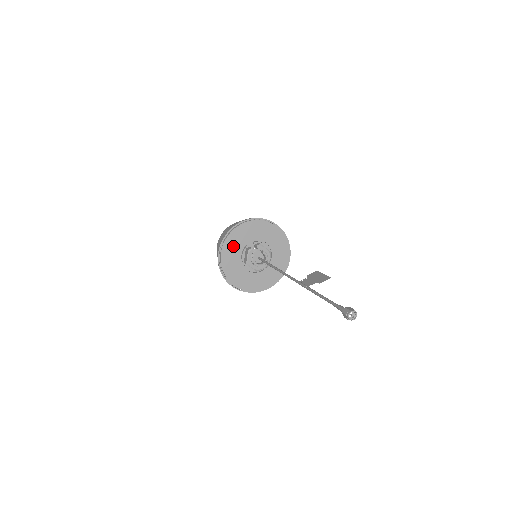
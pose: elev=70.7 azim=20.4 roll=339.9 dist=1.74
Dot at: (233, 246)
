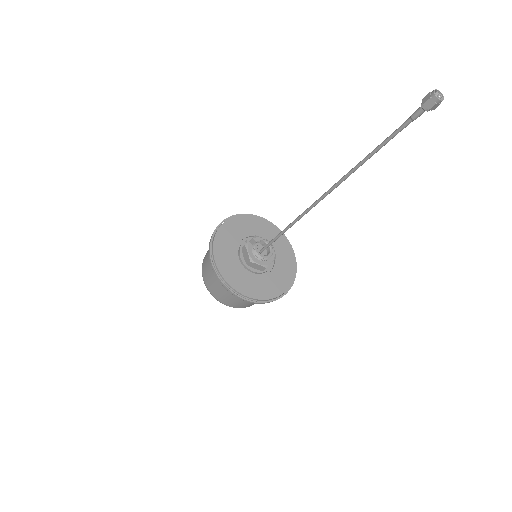
Dot at: (225, 250)
